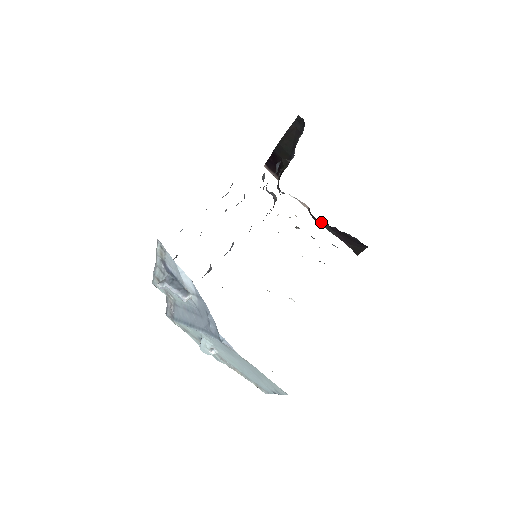
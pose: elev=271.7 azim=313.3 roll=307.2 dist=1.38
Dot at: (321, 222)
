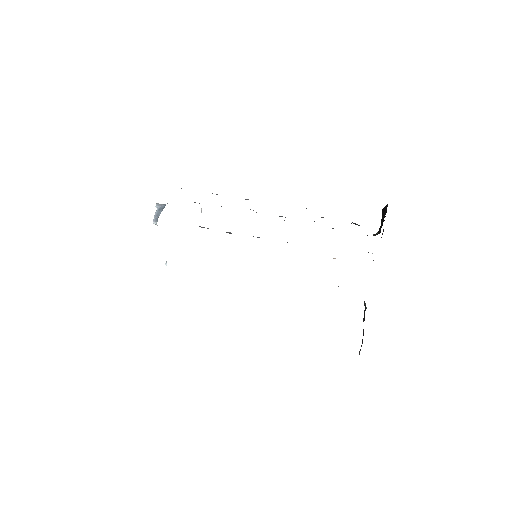
Dot at: occluded
